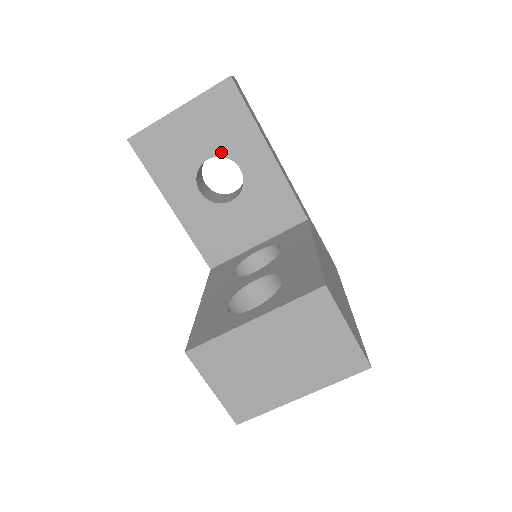
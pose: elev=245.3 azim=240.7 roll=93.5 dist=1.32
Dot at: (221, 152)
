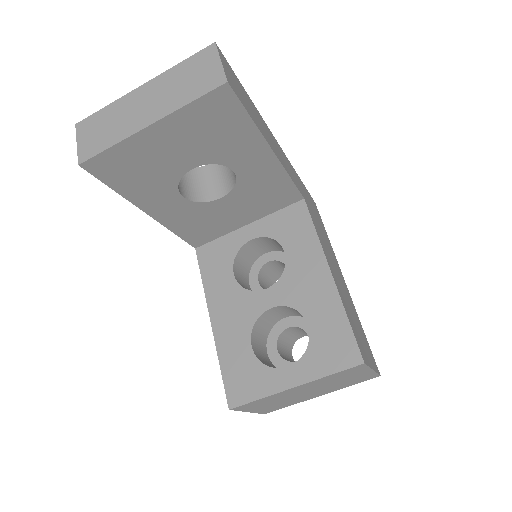
Dot at: (210, 160)
